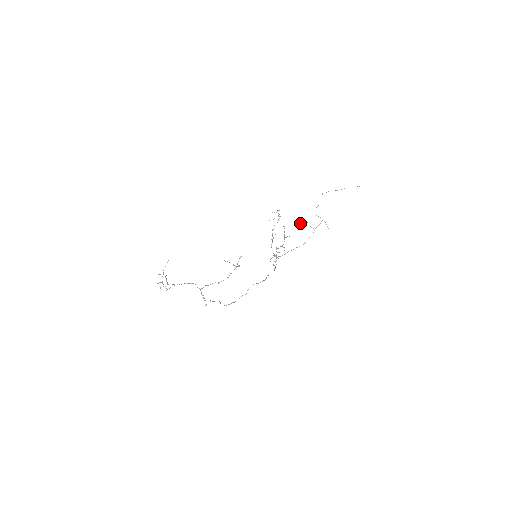
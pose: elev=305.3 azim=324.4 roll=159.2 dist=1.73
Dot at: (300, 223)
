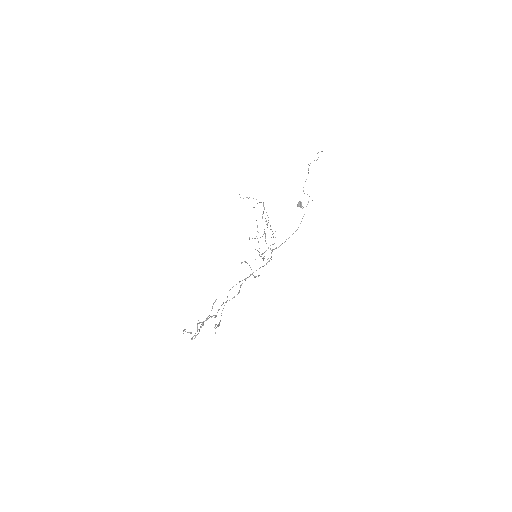
Dot at: (301, 206)
